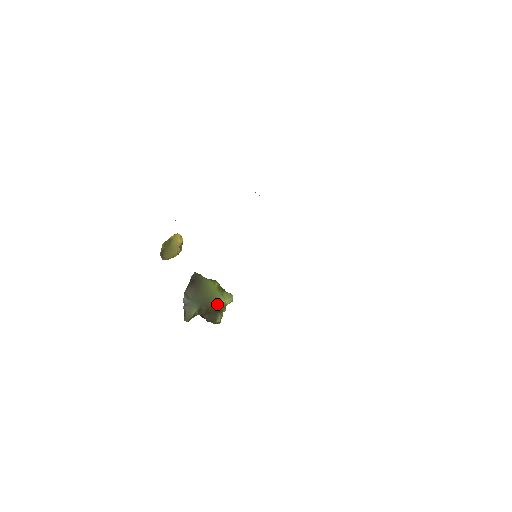
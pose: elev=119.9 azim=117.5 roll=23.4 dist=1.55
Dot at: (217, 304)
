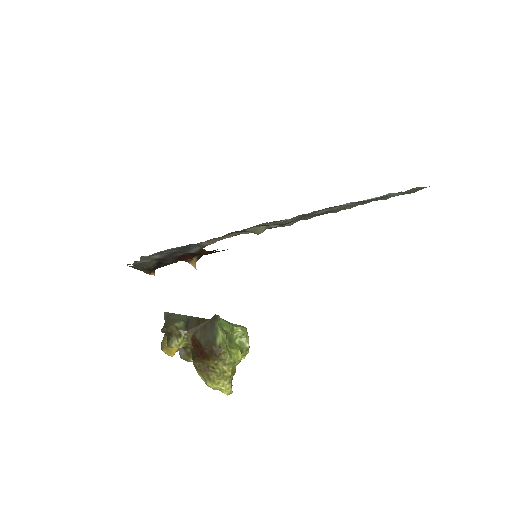
Dot at: occluded
